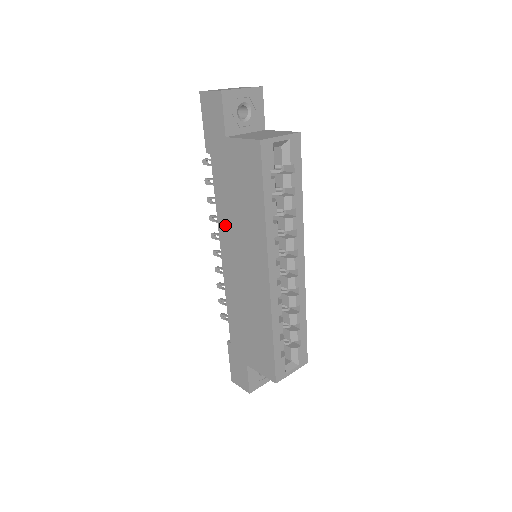
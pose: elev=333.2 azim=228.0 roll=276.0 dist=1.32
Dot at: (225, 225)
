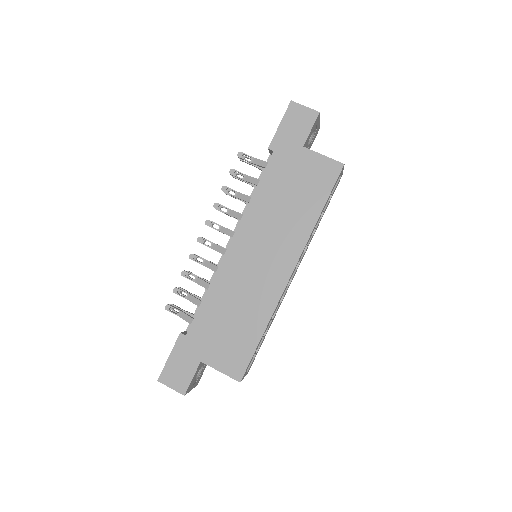
Dot at: (256, 216)
